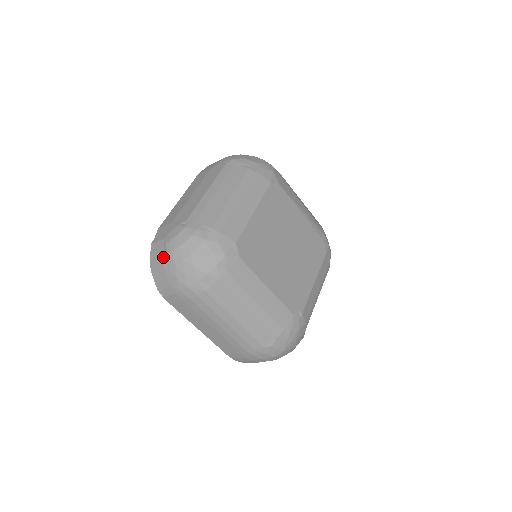
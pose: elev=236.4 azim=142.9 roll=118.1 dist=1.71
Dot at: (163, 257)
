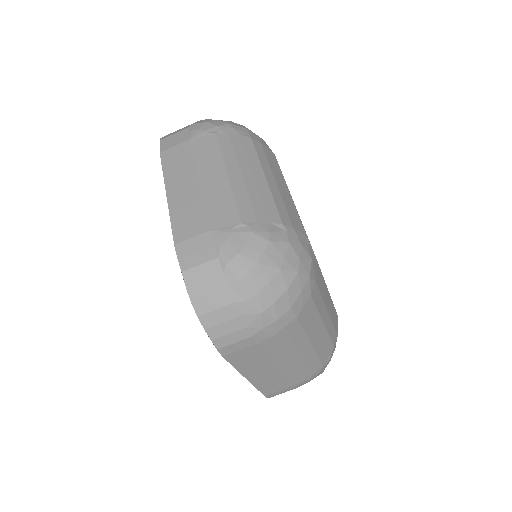
Dot at: (229, 287)
